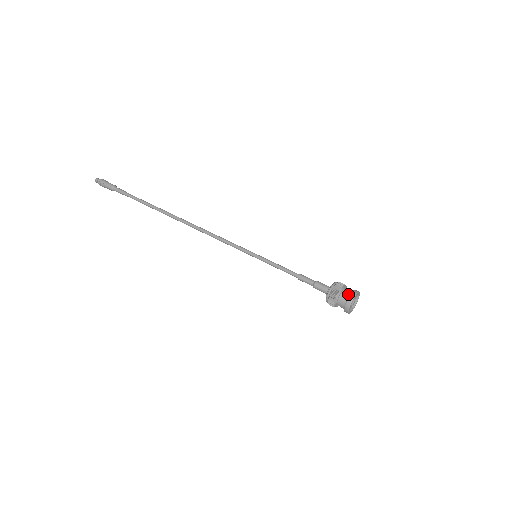
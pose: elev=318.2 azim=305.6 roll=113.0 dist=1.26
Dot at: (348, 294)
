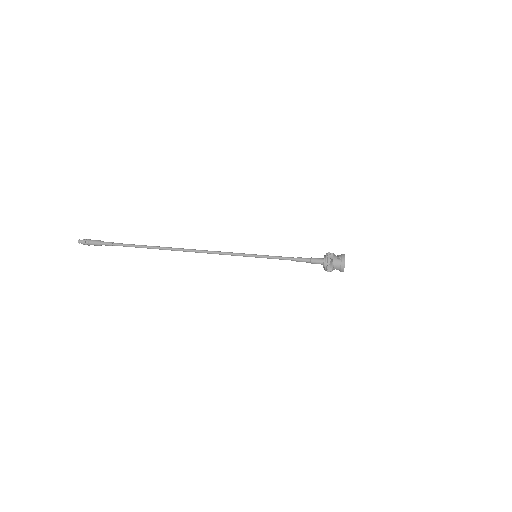
Dot at: (339, 258)
